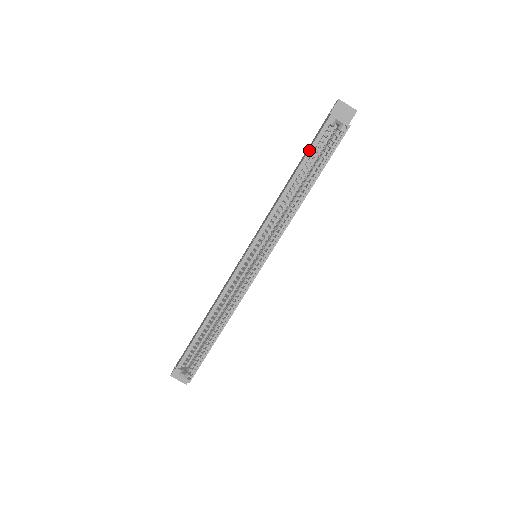
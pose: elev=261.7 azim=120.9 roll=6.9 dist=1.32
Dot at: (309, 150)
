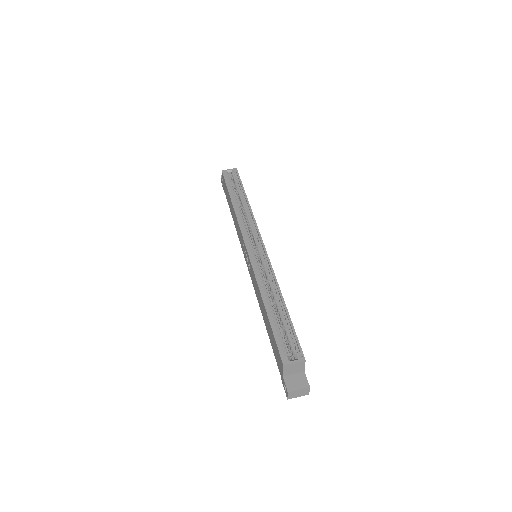
Dot at: (227, 187)
